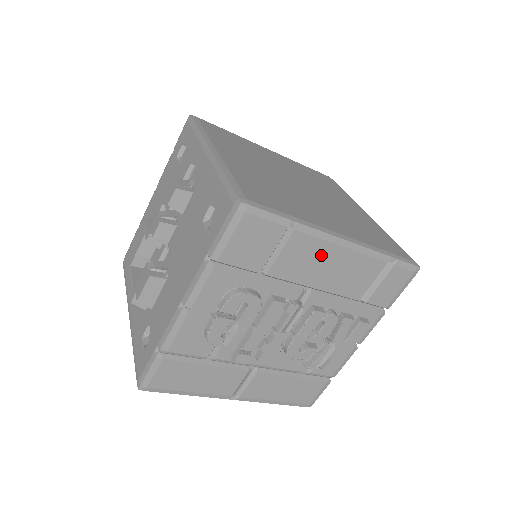
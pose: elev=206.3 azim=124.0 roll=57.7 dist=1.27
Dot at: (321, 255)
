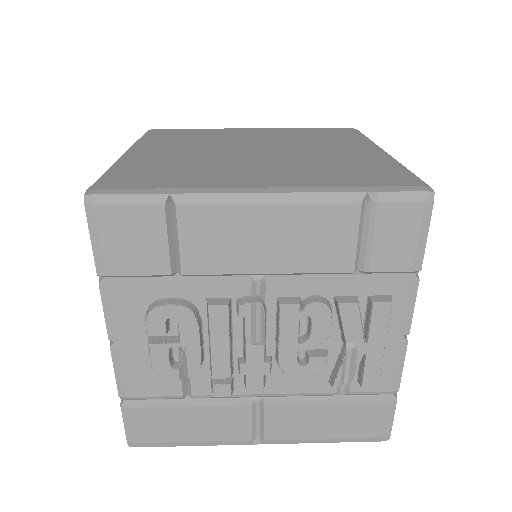
Dot at: (241, 225)
